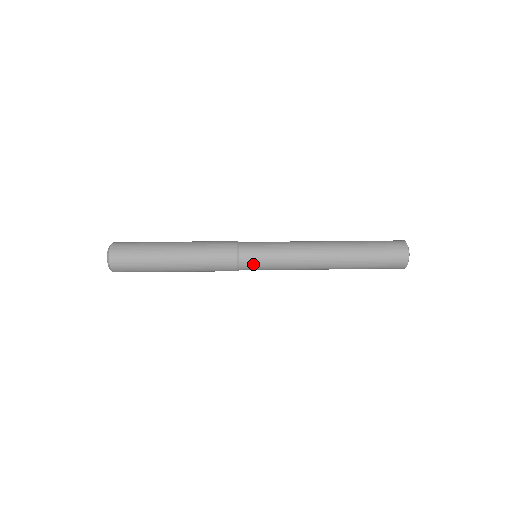
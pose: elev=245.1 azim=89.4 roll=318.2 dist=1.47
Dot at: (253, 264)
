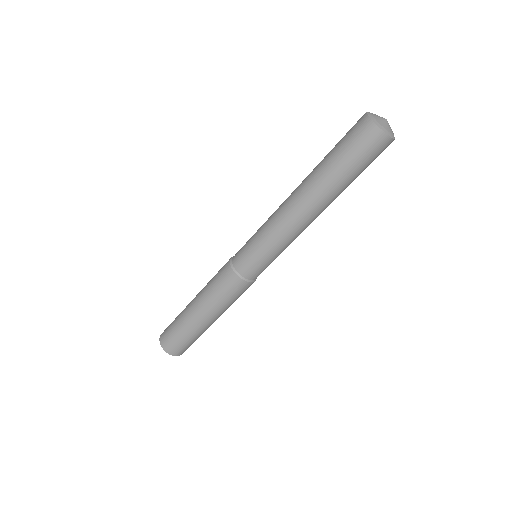
Dot at: (259, 270)
